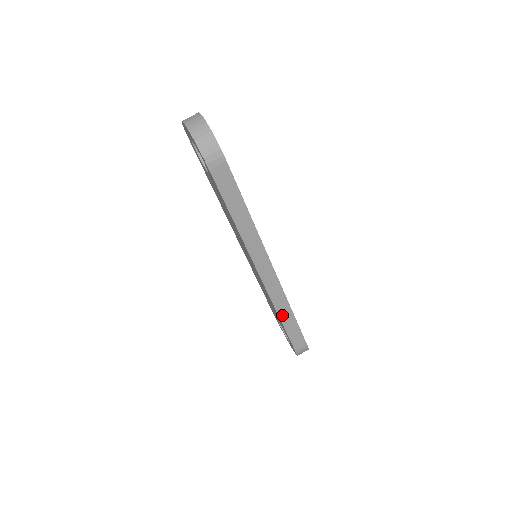
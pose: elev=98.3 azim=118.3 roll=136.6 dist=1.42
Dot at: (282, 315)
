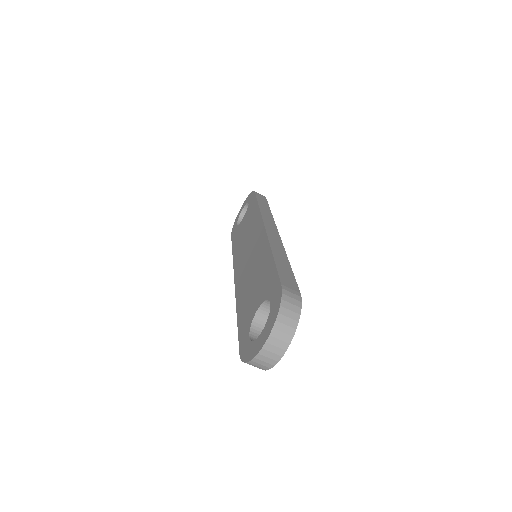
Dot at: occluded
